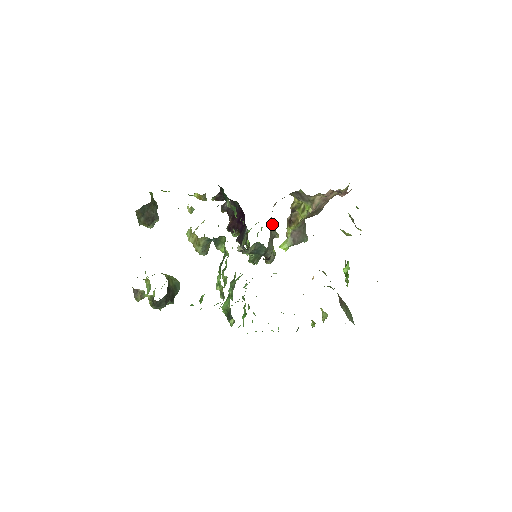
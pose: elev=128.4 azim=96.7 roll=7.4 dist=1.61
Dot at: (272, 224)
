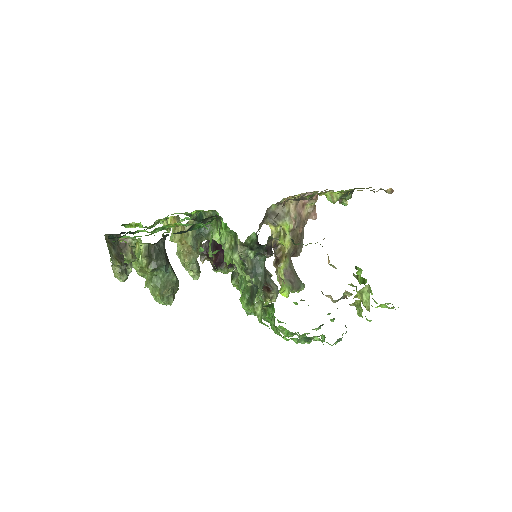
Dot at: occluded
